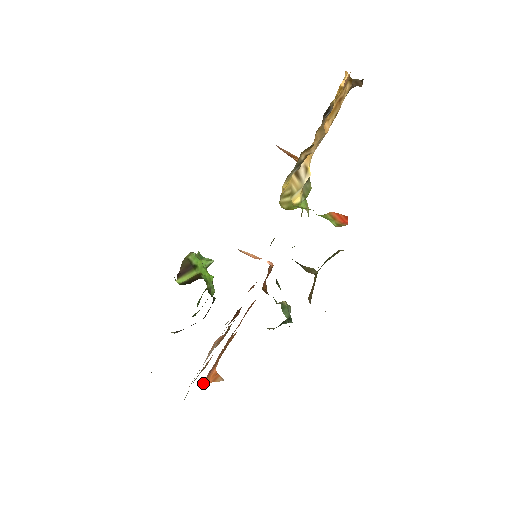
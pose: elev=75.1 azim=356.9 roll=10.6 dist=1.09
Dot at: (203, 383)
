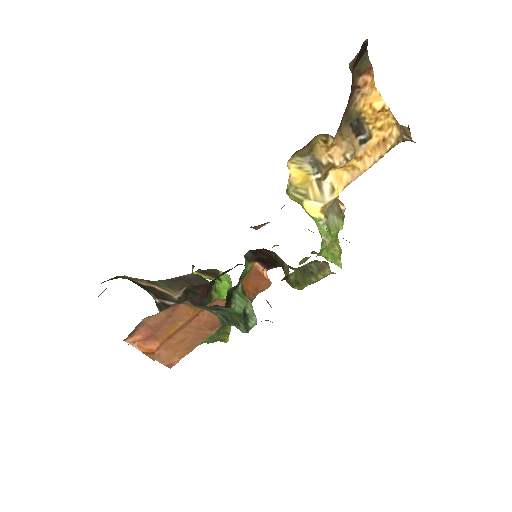
Dot at: (135, 343)
